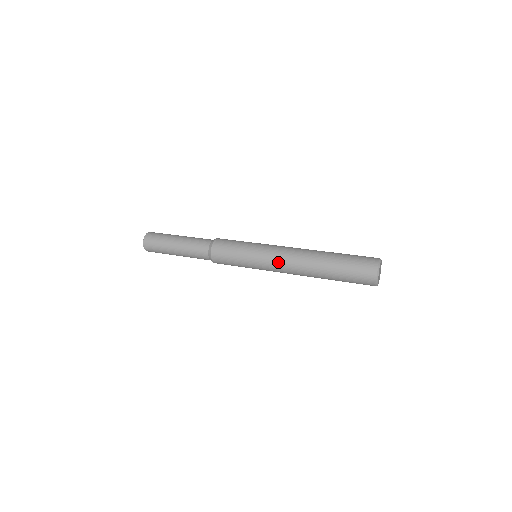
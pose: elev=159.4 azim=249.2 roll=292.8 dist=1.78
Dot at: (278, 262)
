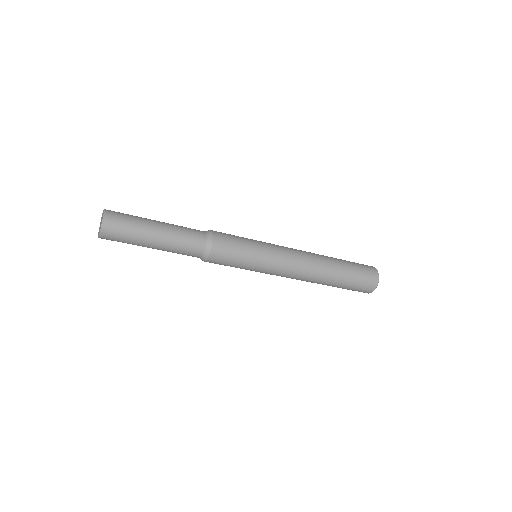
Dot at: (289, 248)
